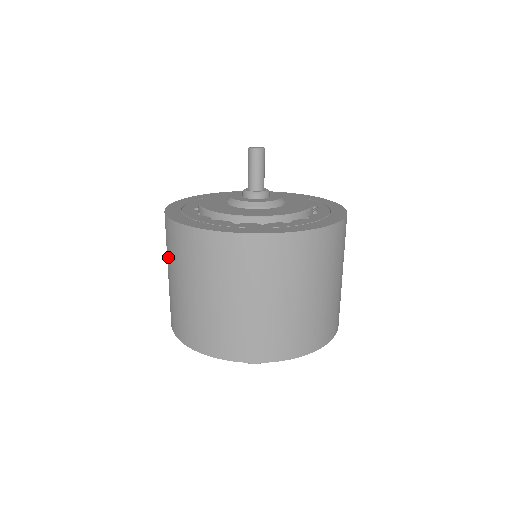
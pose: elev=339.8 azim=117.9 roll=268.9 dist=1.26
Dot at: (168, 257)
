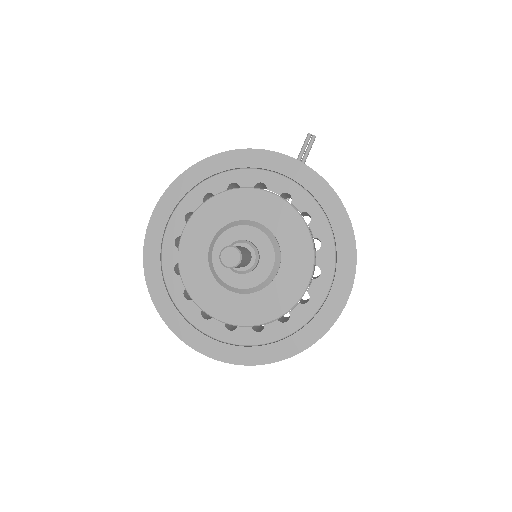
Dot at: occluded
